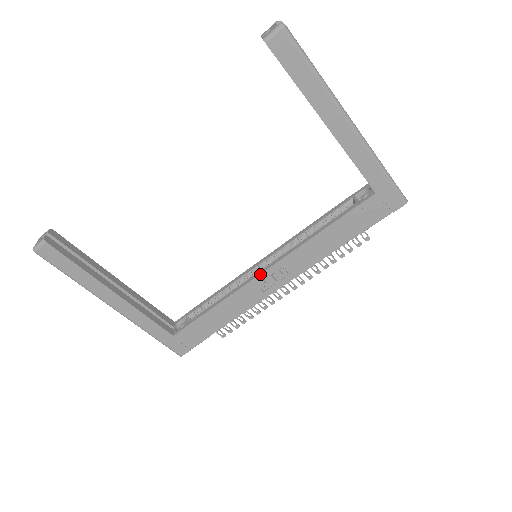
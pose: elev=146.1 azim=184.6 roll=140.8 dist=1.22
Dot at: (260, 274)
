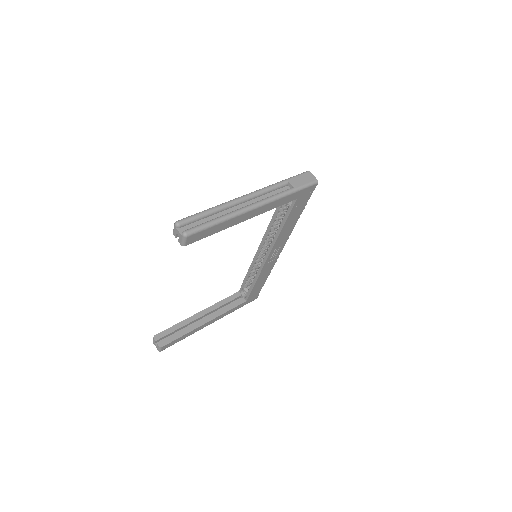
Dot at: (266, 261)
